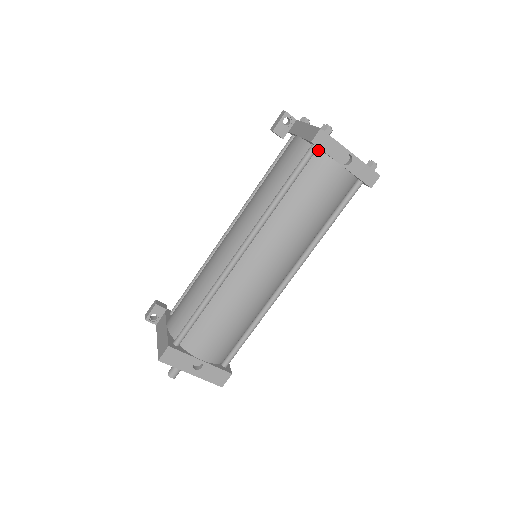
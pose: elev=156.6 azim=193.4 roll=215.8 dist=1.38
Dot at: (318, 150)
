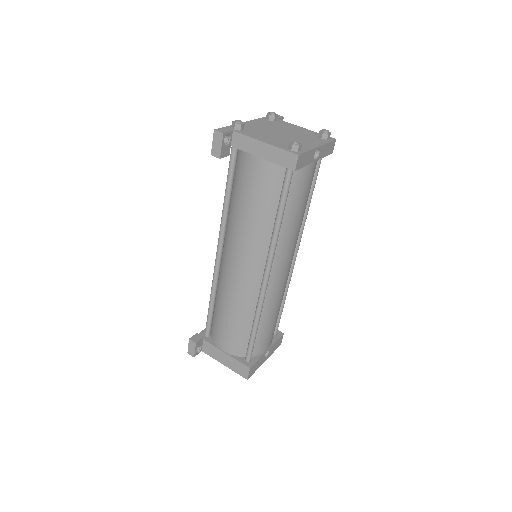
Dot at: occluded
